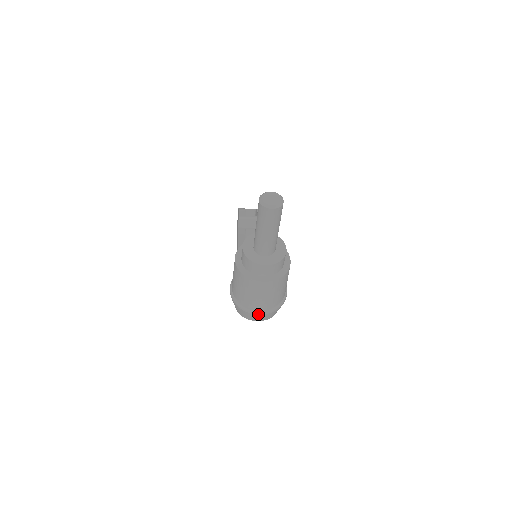
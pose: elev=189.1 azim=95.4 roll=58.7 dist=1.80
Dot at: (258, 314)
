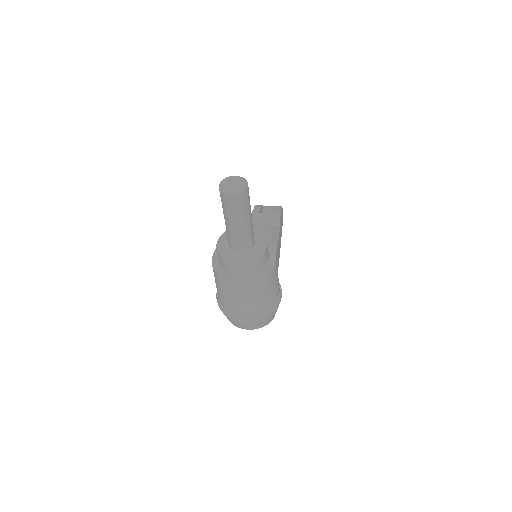
Dot at: (242, 321)
